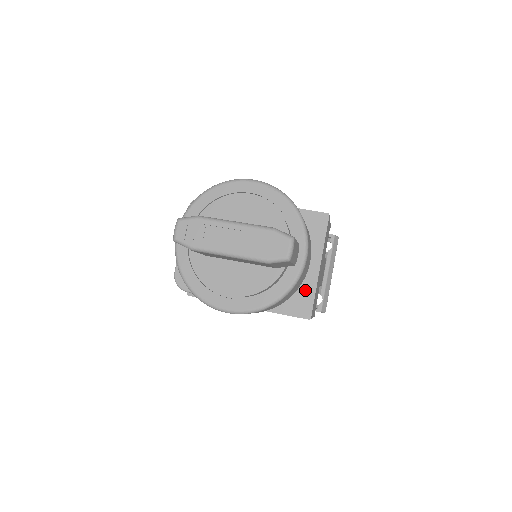
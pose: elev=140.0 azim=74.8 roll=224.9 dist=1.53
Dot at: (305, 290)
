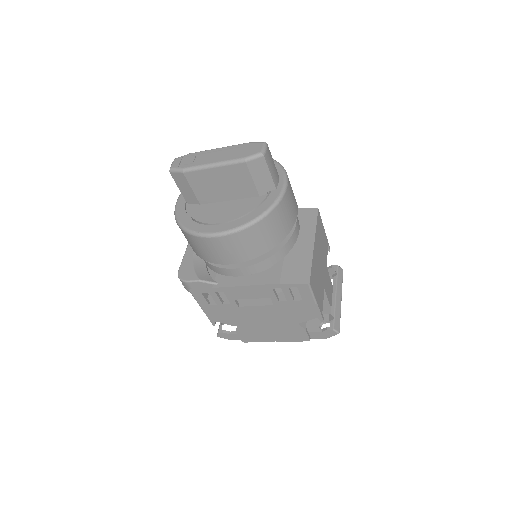
Dot at: (301, 262)
